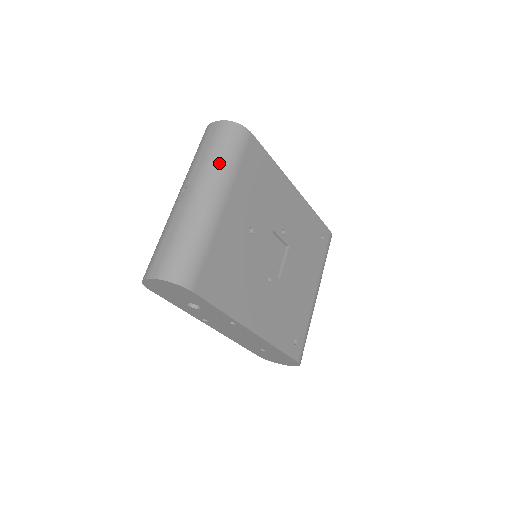
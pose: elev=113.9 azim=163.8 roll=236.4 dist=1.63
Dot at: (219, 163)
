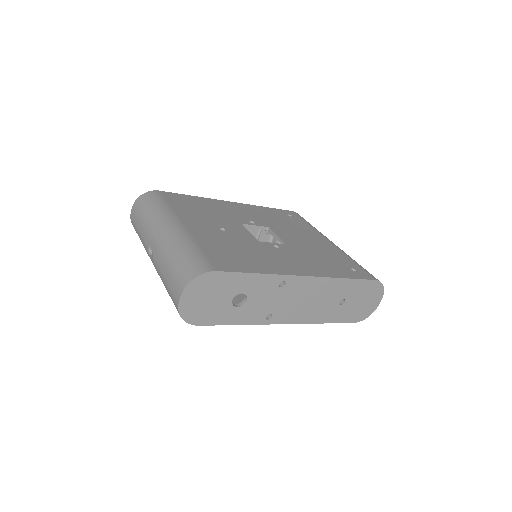
Dot at: (153, 214)
